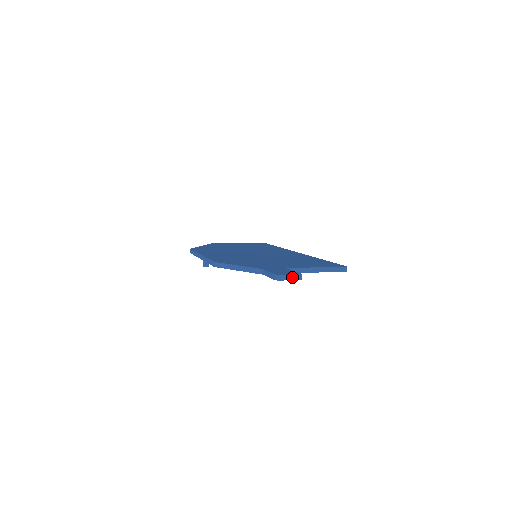
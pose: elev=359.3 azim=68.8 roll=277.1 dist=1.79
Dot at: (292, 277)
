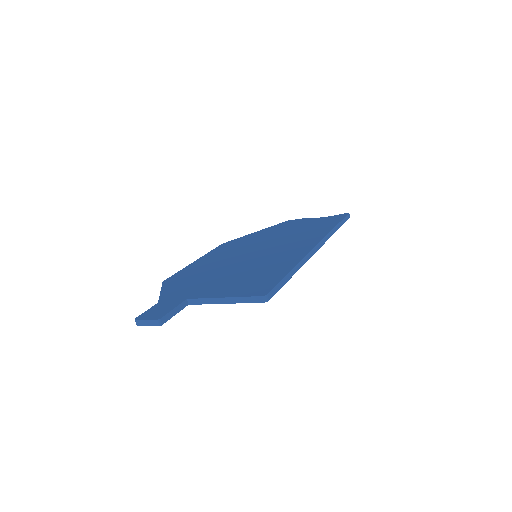
Dot at: (149, 322)
